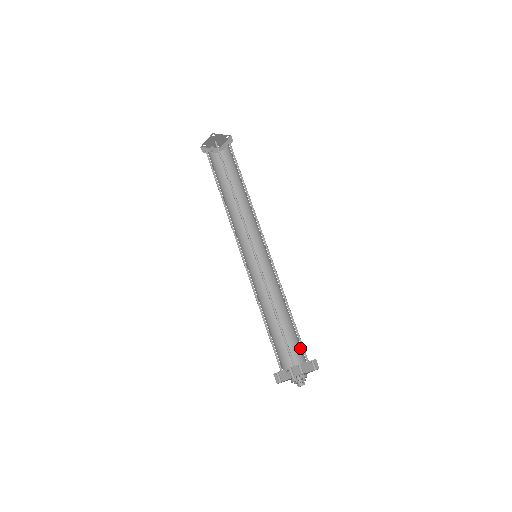
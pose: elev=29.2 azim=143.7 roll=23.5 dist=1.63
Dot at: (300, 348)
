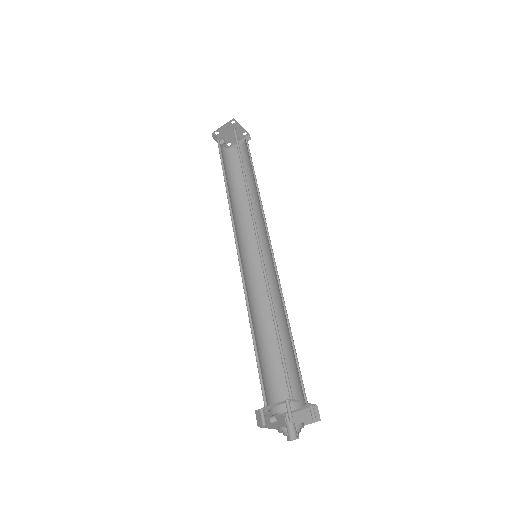
Dot at: (296, 386)
